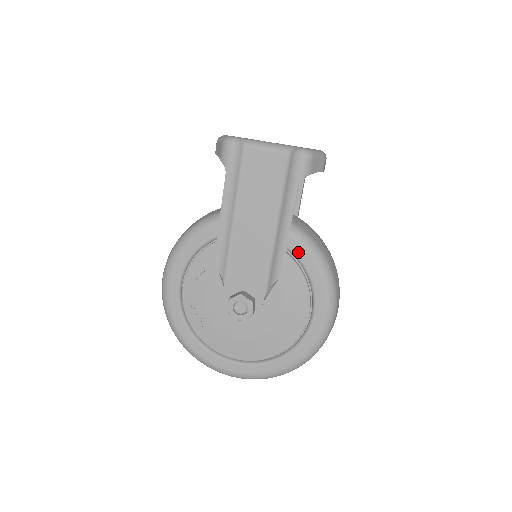
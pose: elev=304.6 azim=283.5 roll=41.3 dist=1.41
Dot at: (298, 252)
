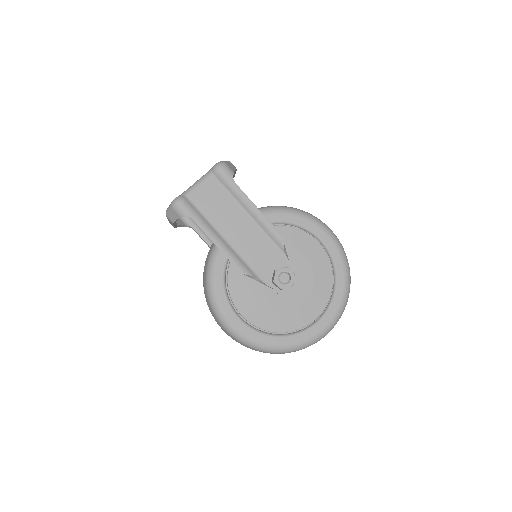
Dot at: (274, 219)
